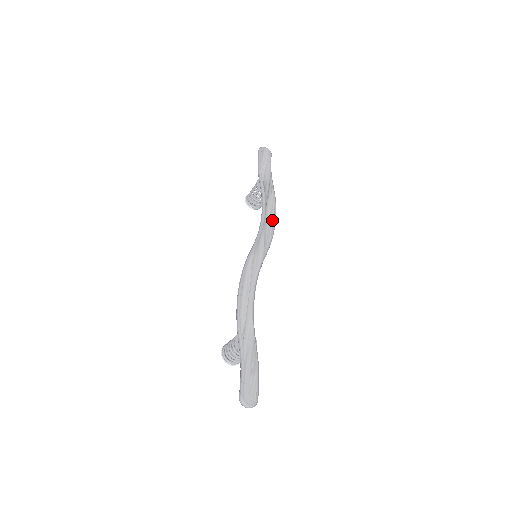
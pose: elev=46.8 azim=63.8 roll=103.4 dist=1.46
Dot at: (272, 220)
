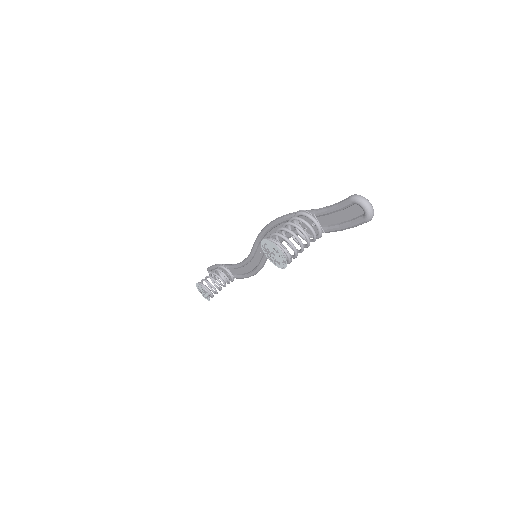
Dot at: occluded
